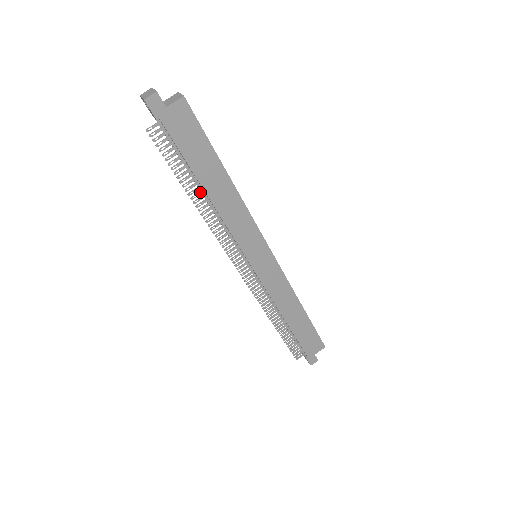
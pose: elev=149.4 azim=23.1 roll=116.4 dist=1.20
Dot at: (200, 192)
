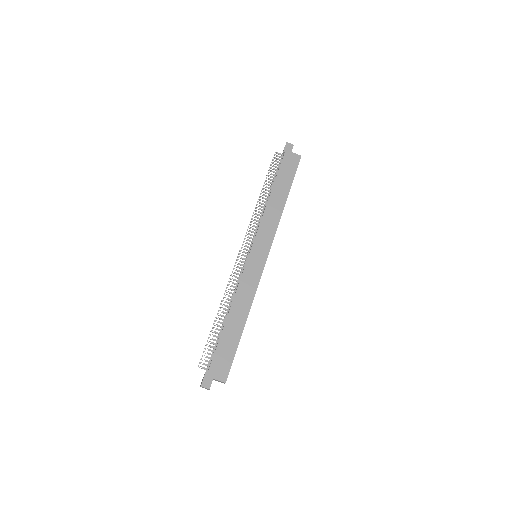
Dot at: (268, 193)
